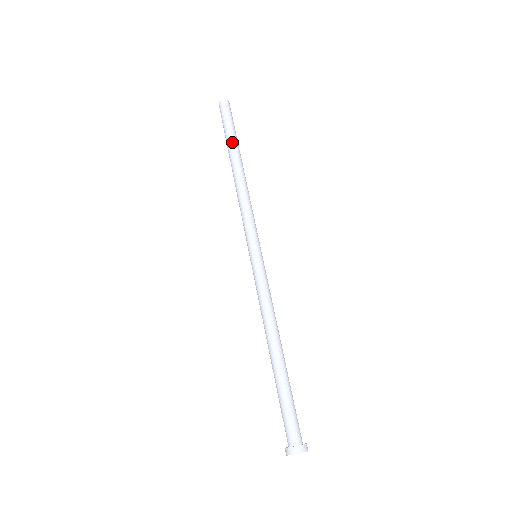
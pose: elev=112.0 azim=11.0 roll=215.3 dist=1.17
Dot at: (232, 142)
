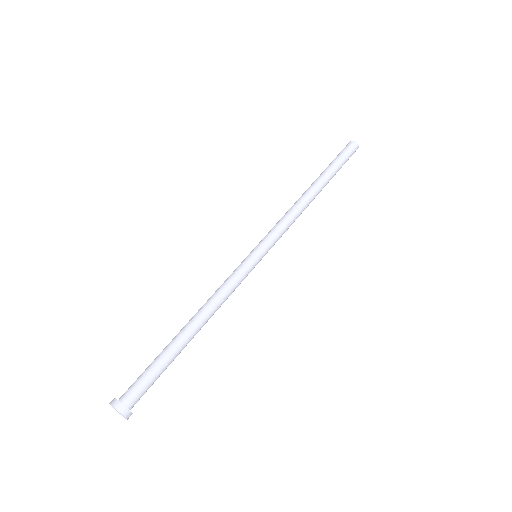
Dot at: (328, 170)
